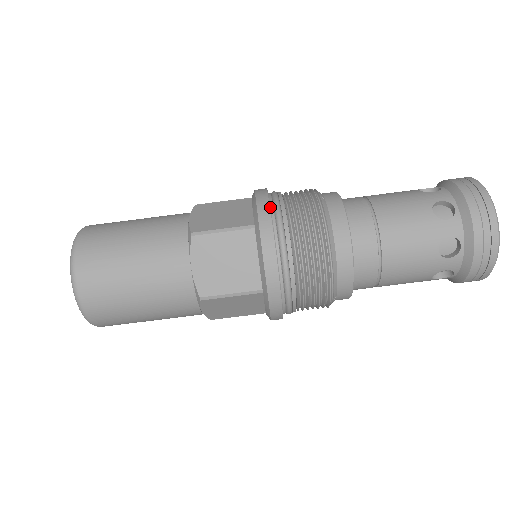
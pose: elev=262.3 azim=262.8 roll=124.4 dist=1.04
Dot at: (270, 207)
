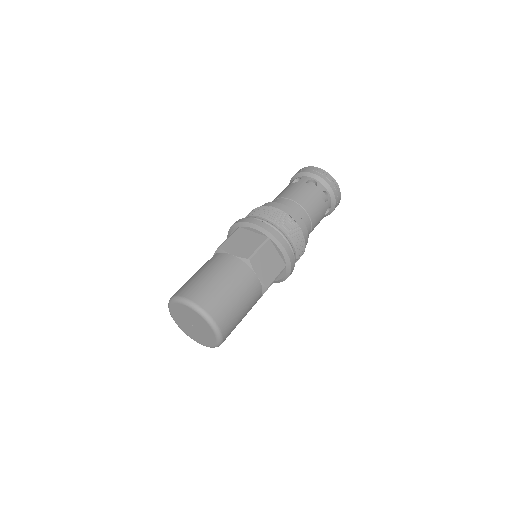
Dot at: occluded
